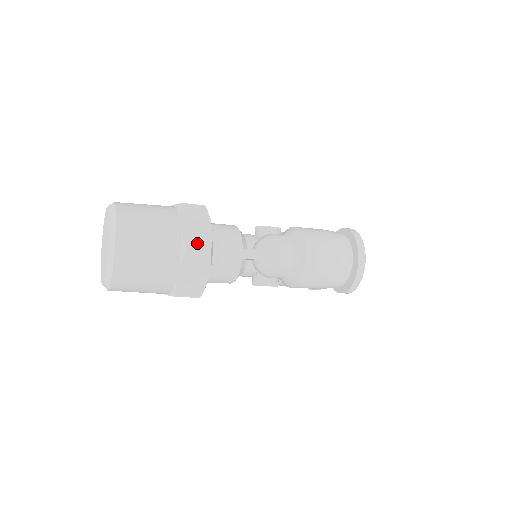
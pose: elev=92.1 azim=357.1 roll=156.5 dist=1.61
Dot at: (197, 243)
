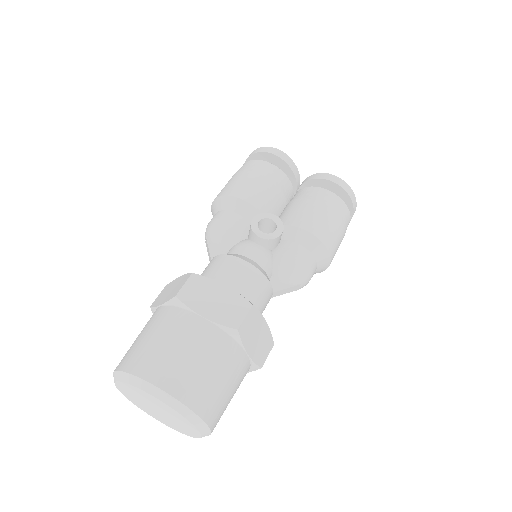
Dot at: (265, 352)
